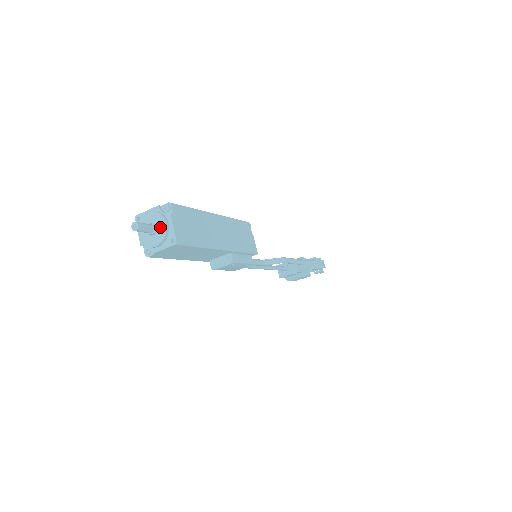
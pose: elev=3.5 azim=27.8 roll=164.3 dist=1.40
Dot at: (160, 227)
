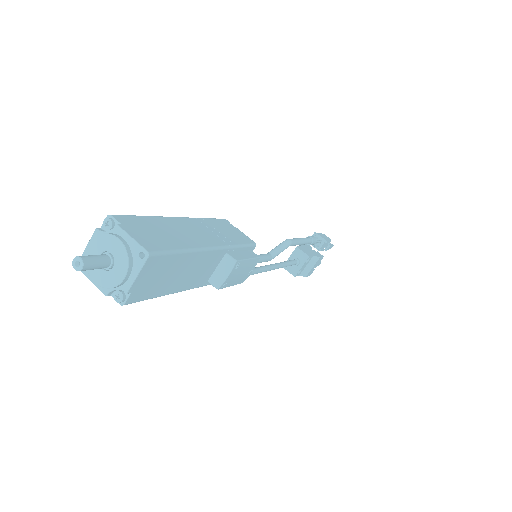
Dot at: (114, 250)
